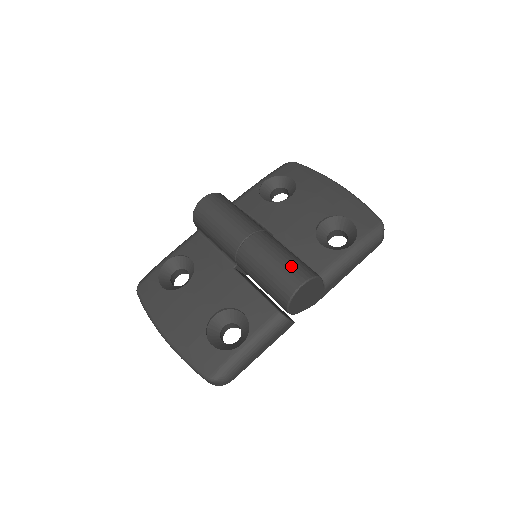
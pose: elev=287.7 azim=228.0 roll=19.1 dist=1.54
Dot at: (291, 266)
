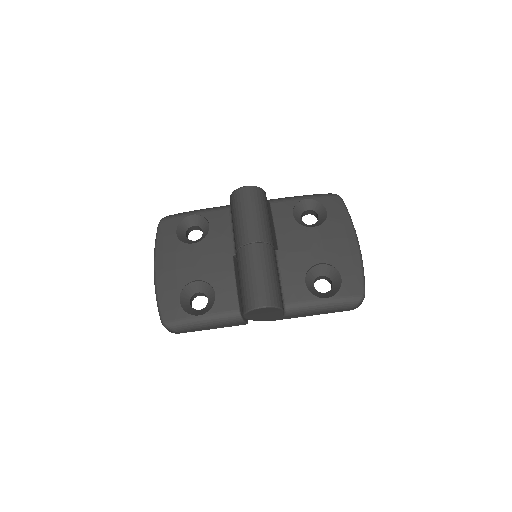
Dot at: (266, 287)
